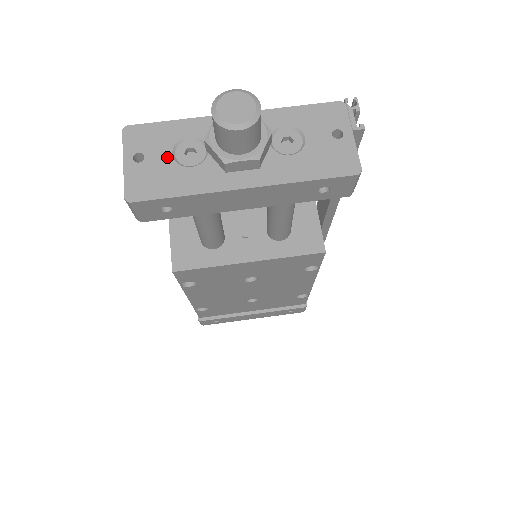
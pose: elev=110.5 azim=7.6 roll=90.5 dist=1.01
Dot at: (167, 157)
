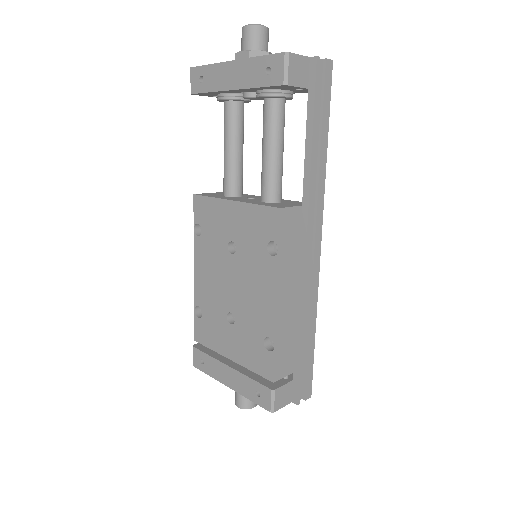
Dot at: occluded
